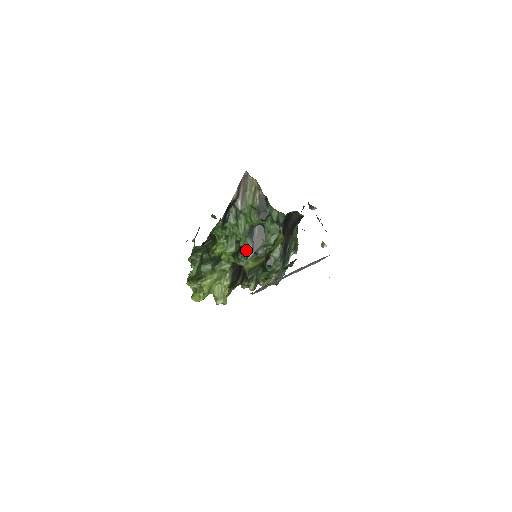
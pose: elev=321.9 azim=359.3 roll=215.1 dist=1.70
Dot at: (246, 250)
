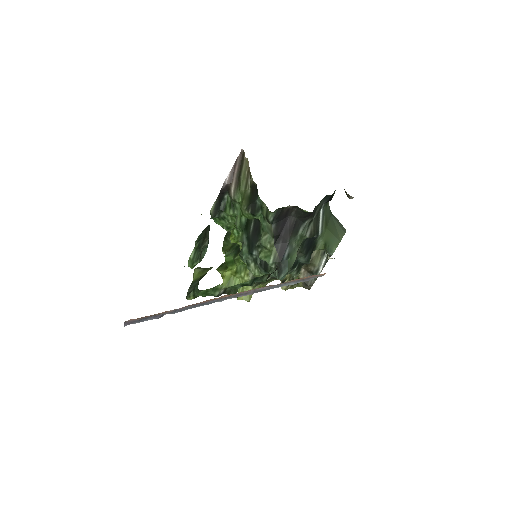
Dot at: (242, 248)
